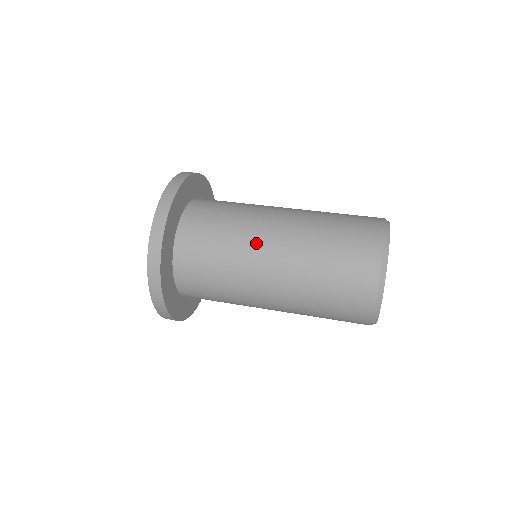
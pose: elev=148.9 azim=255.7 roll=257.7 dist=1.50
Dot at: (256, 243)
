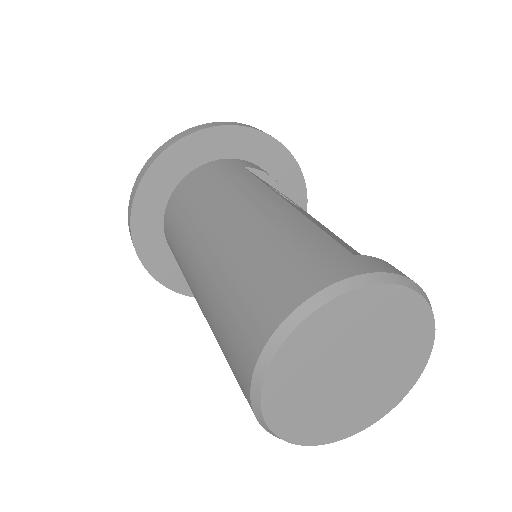
Dot at: (188, 270)
